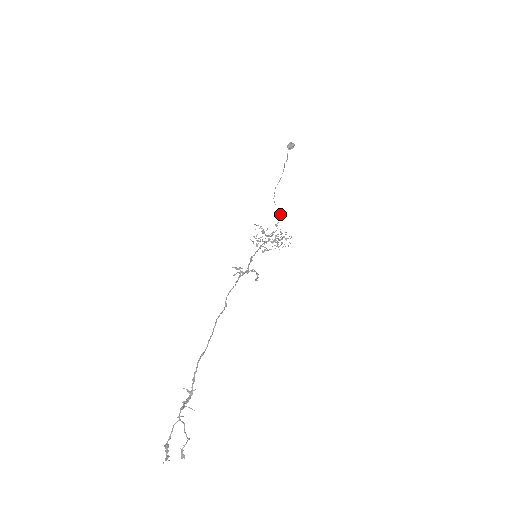
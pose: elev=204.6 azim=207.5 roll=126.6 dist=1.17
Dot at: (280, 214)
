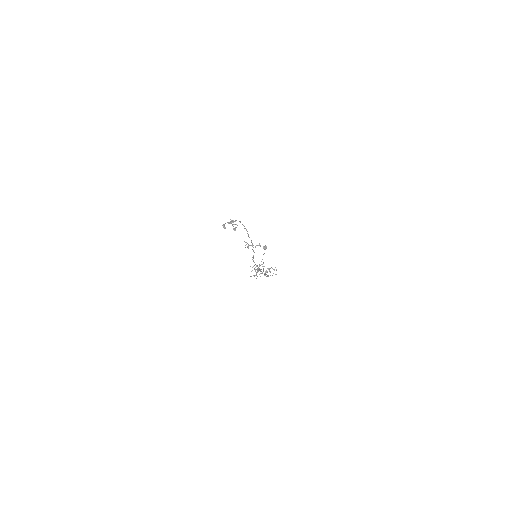
Dot at: occluded
